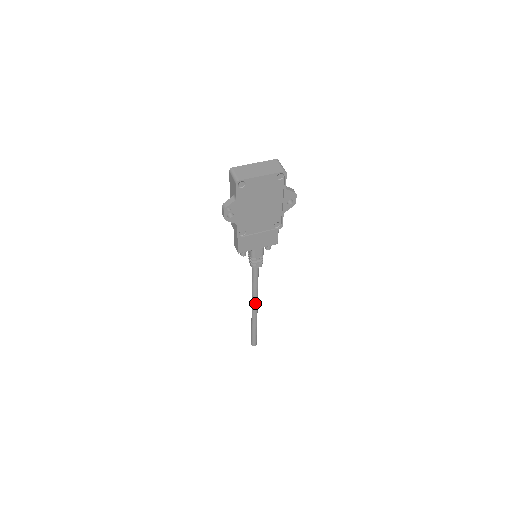
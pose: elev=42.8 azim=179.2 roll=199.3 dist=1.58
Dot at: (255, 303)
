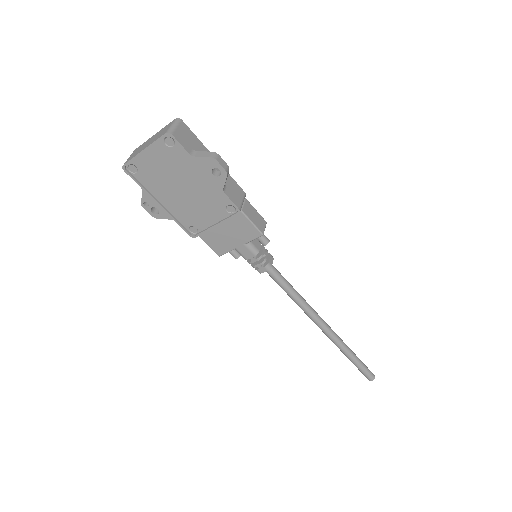
Dot at: (314, 320)
